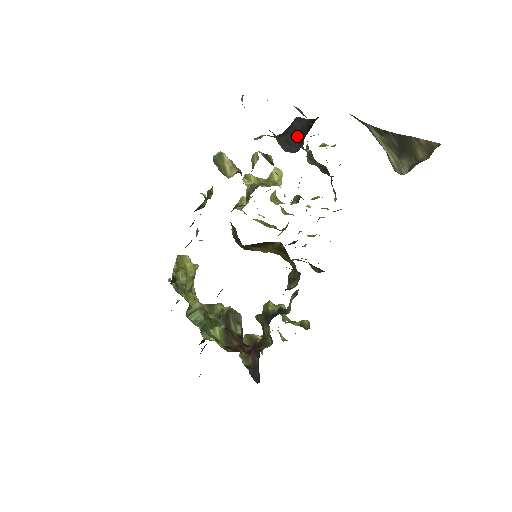
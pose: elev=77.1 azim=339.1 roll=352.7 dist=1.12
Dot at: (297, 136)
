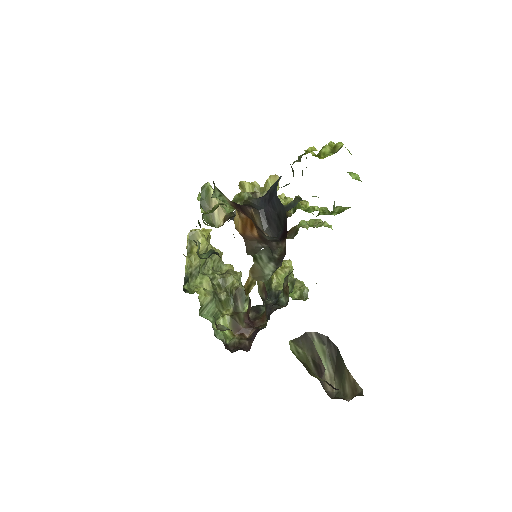
Dot at: (276, 218)
